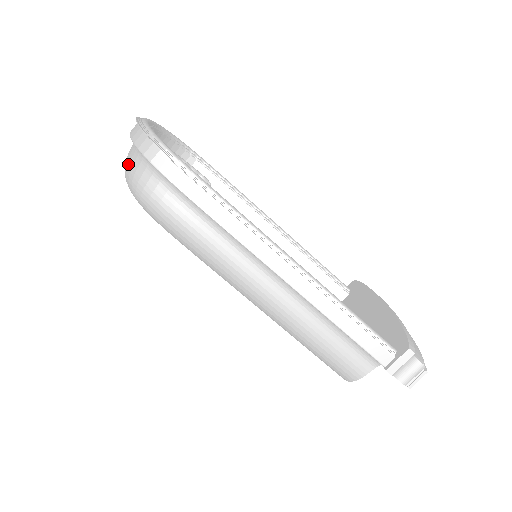
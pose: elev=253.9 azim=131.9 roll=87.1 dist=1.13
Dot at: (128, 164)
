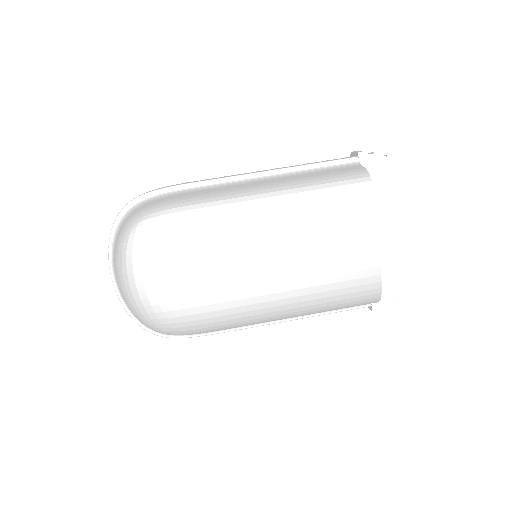
Dot at: (117, 238)
